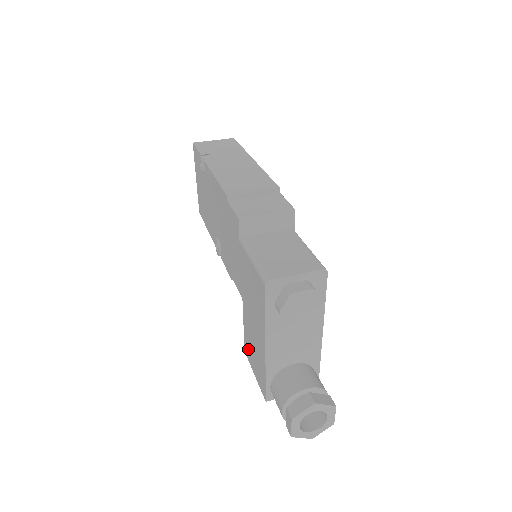
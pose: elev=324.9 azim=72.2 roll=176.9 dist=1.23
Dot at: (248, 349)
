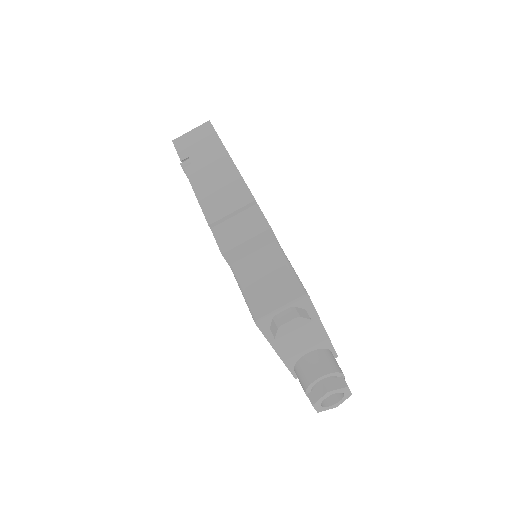
Dot at: occluded
